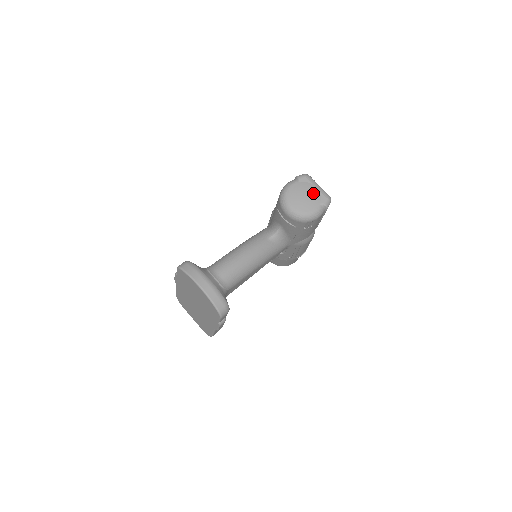
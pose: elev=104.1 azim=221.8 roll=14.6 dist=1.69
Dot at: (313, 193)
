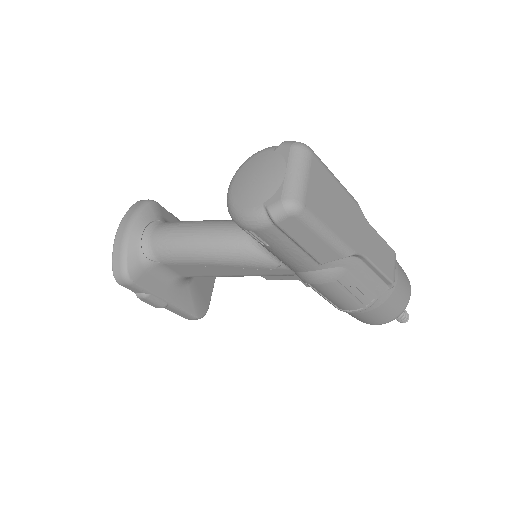
Dot at: (270, 179)
